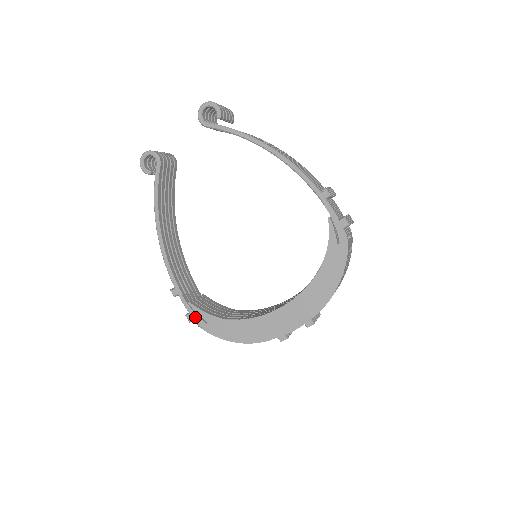
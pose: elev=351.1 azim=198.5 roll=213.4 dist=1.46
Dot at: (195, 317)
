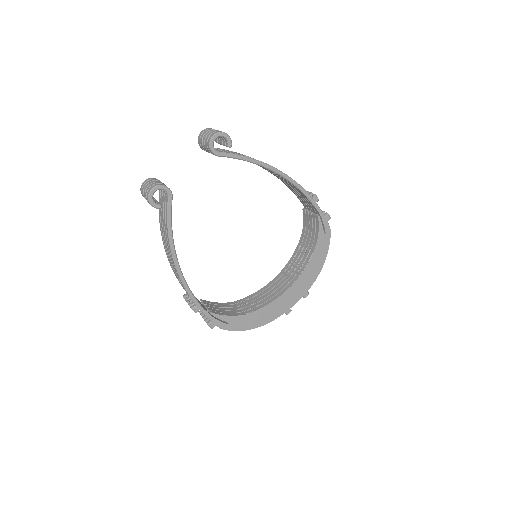
Dot at: (218, 323)
